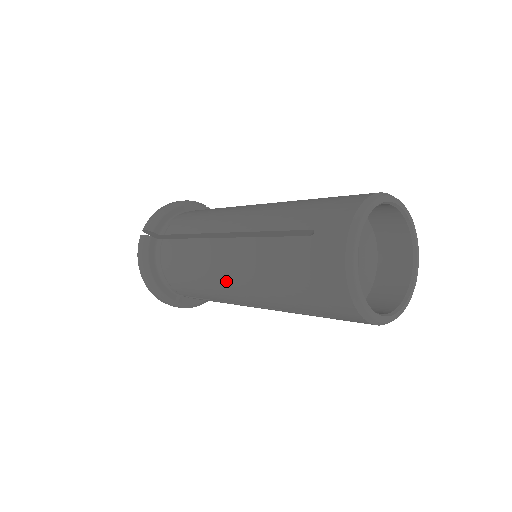
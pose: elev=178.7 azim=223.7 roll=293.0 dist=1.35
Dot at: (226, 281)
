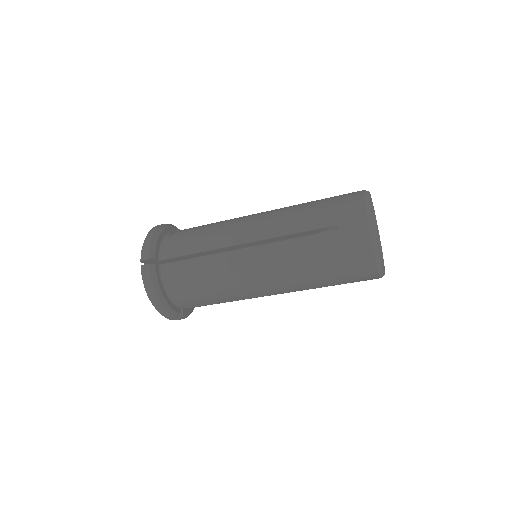
Dot at: (256, 281)
